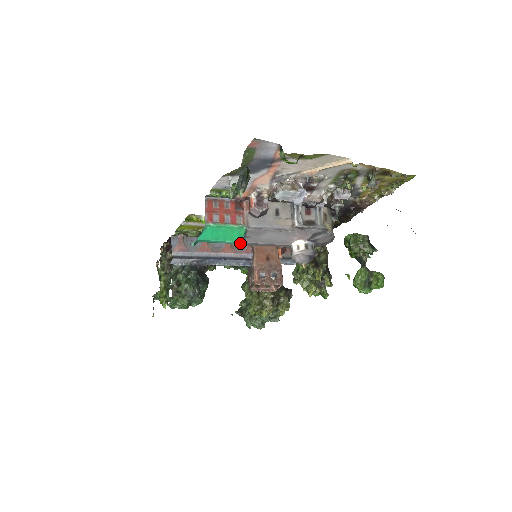
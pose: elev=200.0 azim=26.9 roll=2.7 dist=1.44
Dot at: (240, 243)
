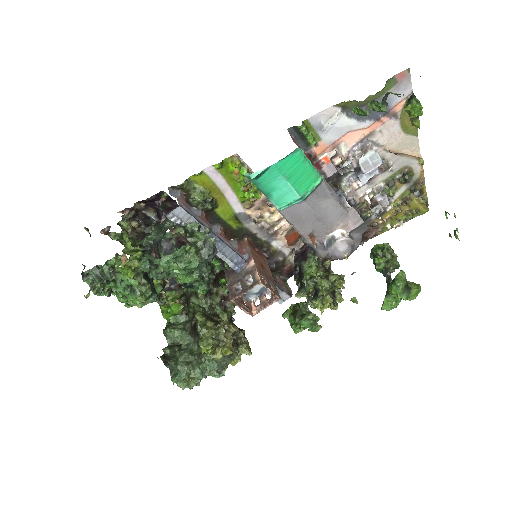
Dot at: (302, 198)
